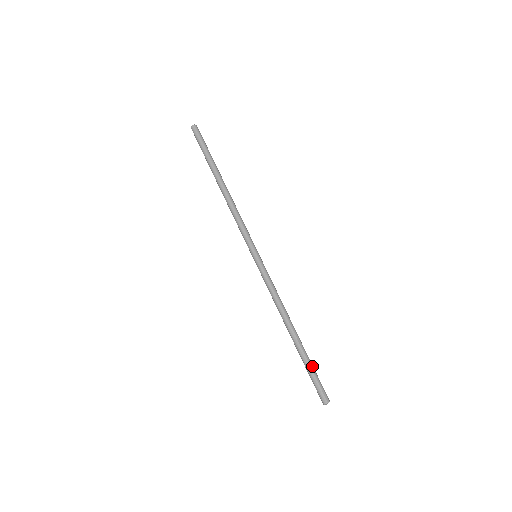
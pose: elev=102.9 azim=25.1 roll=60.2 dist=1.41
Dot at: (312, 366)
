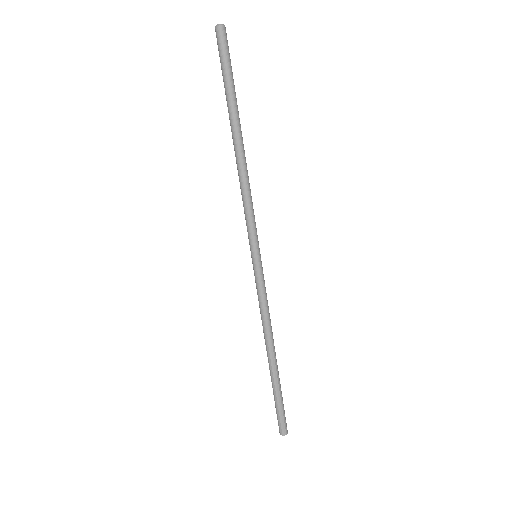
Dot at: occluded
